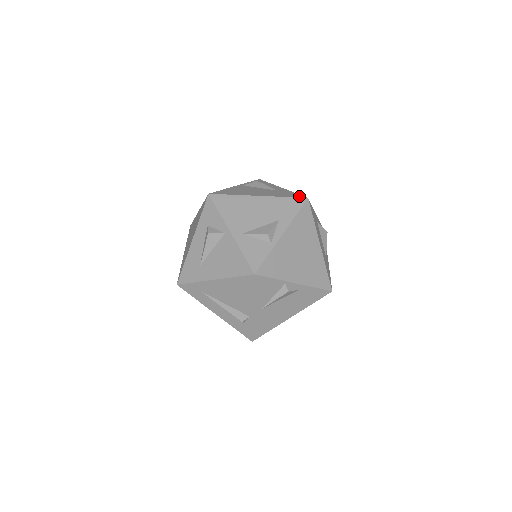
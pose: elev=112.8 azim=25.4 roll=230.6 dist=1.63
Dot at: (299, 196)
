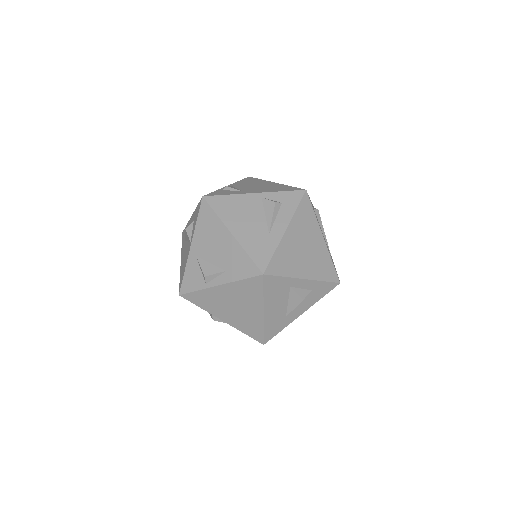
Dot at: (262, 264)
